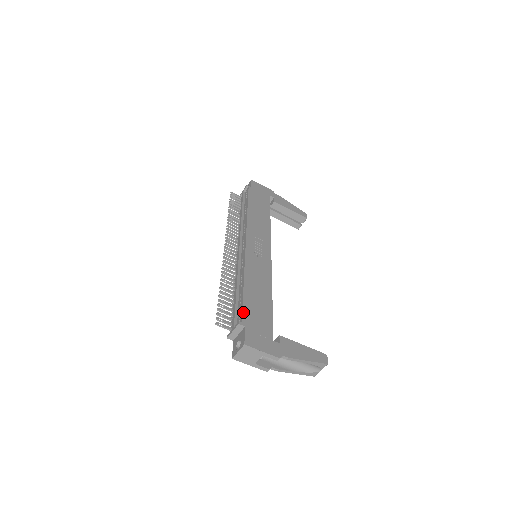
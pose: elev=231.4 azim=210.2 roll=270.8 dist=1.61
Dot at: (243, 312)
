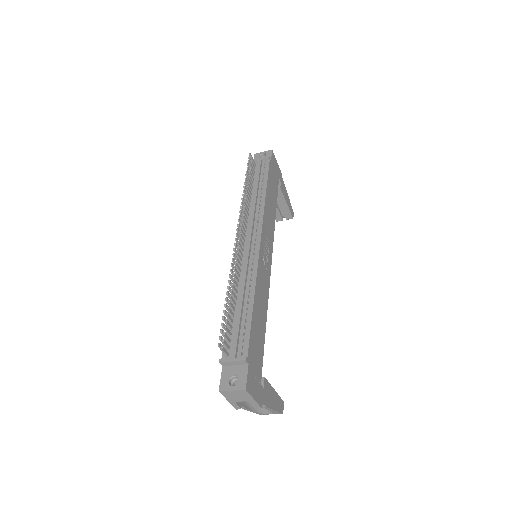
Dot at: (249, 344)
